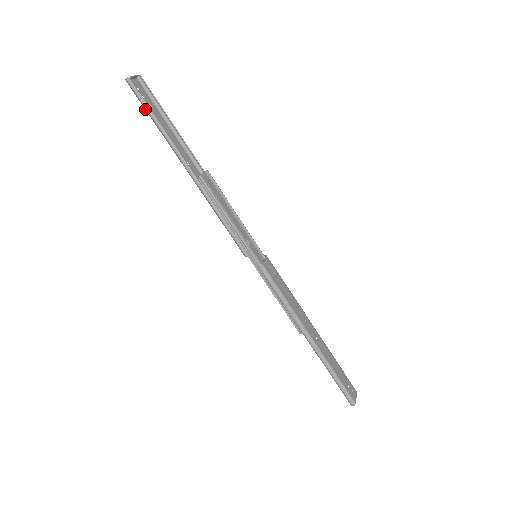
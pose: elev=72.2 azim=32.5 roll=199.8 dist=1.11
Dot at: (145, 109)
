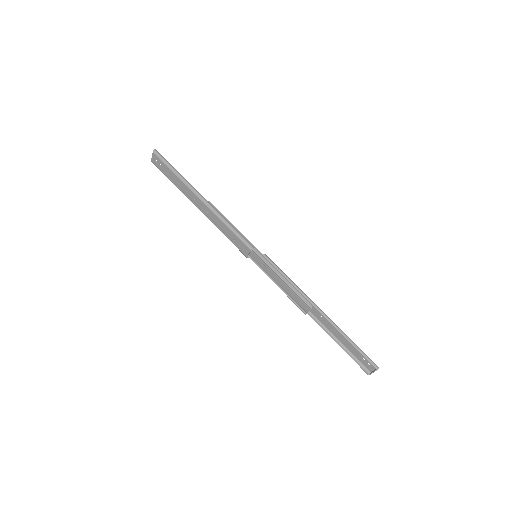
Dot at: (167, 165)
